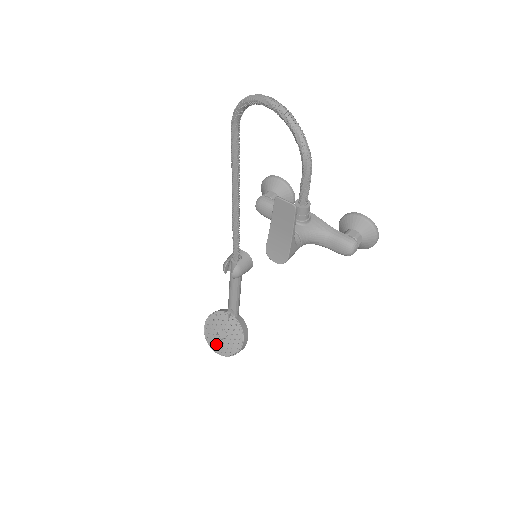
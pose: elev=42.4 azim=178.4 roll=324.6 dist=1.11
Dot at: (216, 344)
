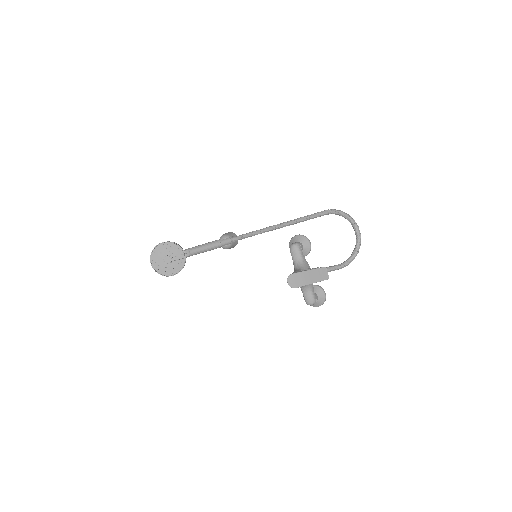
Dot at: (157, 260)
